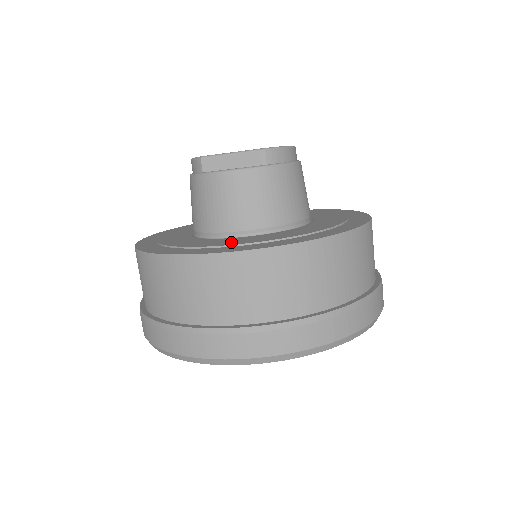
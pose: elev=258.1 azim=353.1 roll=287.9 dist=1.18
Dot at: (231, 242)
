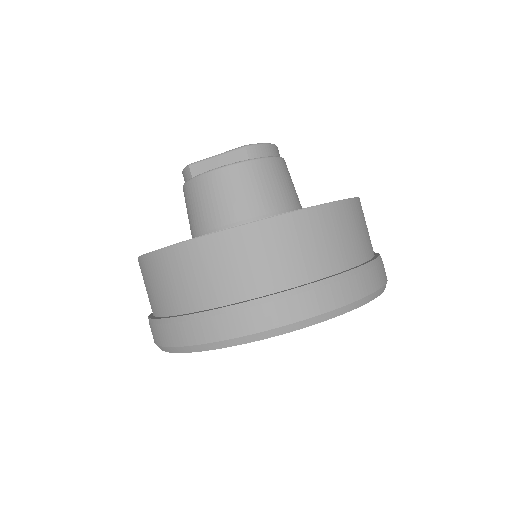
Dot at: occluded
